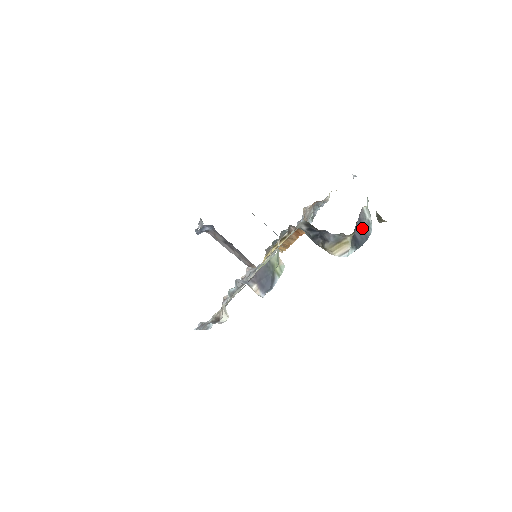
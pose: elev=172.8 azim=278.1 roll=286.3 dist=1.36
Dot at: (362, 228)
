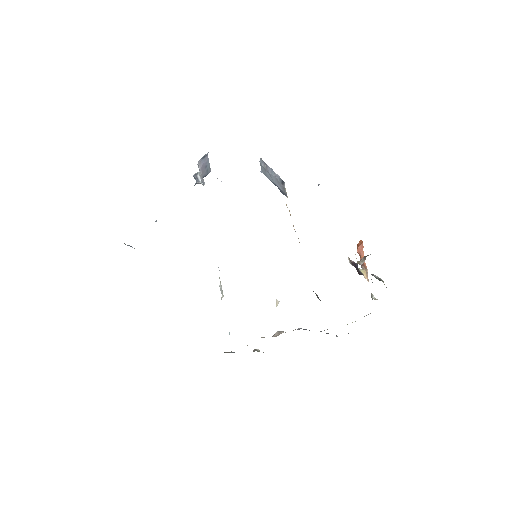
Dot at: occluded
